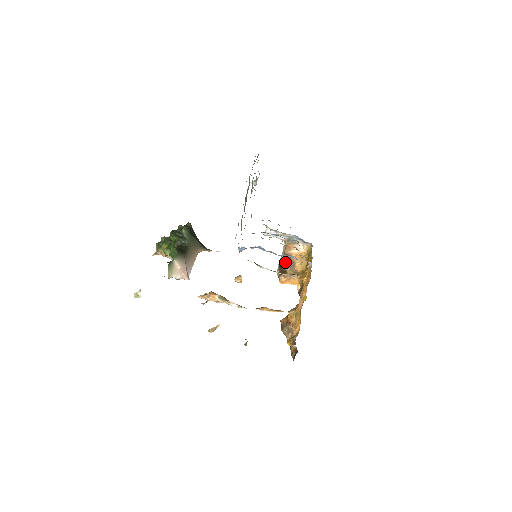
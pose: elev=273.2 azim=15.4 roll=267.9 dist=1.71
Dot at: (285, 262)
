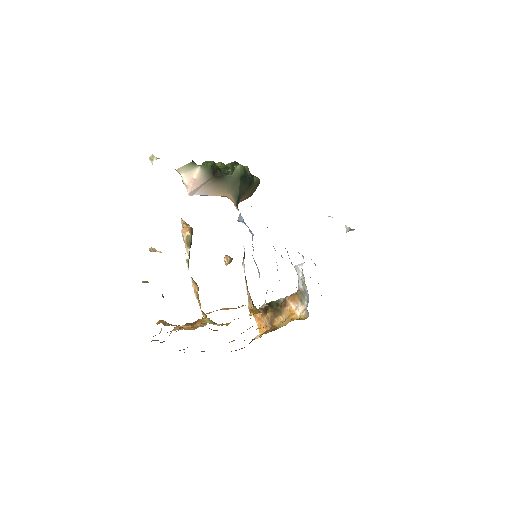
Dot at: (277, 305)
